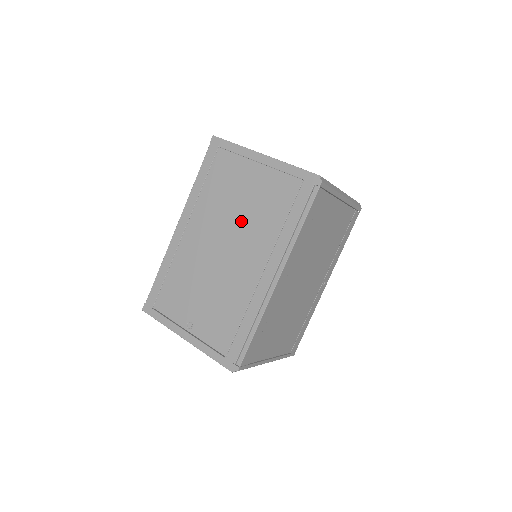
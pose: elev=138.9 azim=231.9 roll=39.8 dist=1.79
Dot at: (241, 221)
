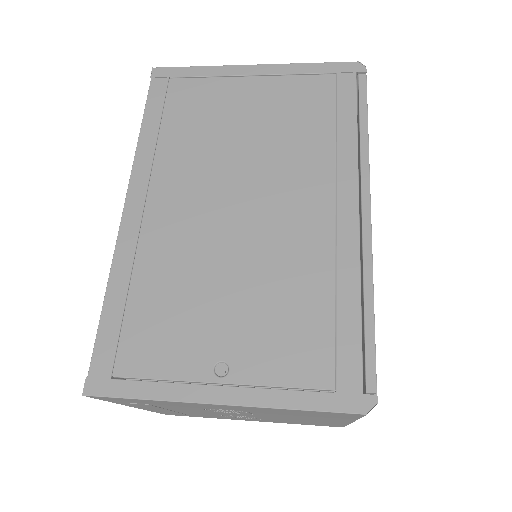
Dot at: (256, 155)
